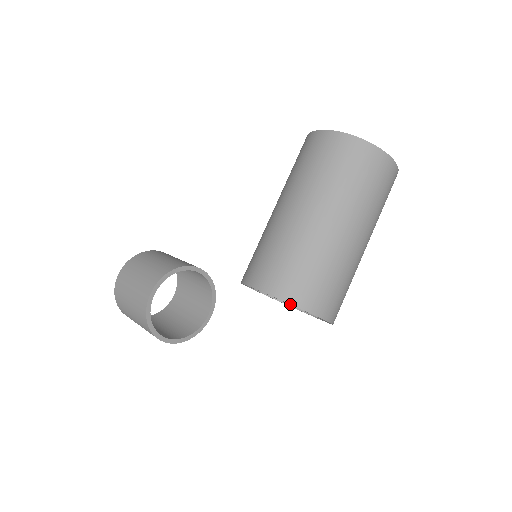
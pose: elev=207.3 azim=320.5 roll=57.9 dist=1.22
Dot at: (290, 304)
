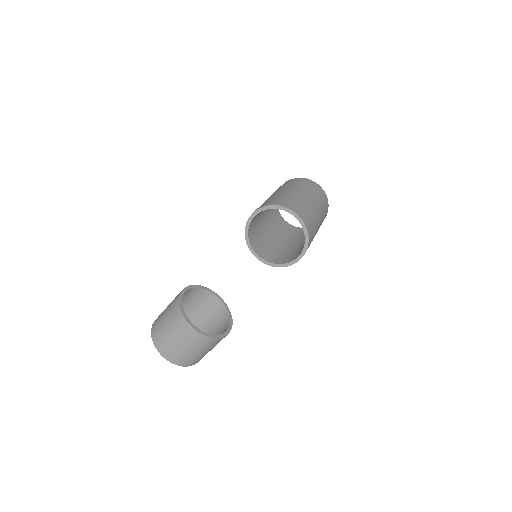
Dot at: (273, 205)
